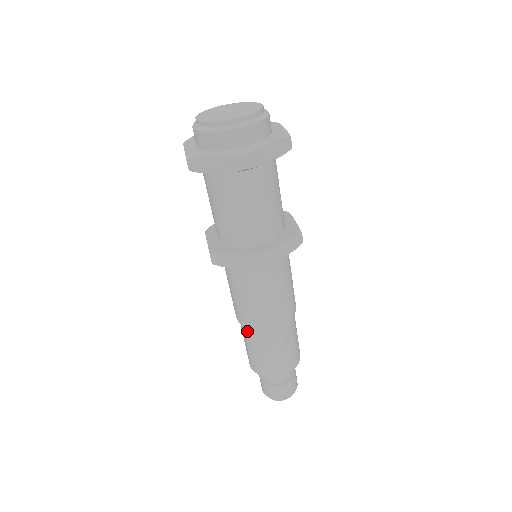
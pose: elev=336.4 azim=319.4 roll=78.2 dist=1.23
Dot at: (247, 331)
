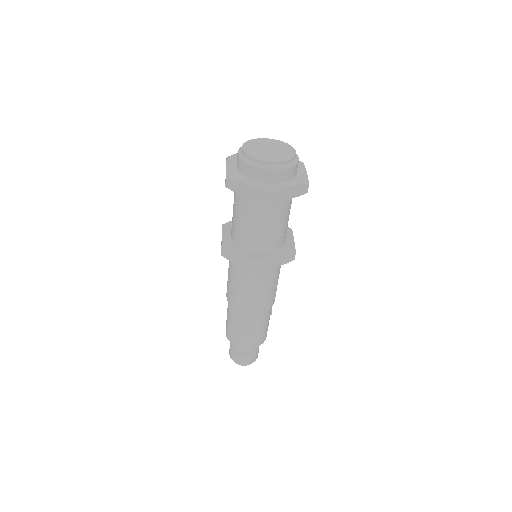
Dot at: (252, 317)
